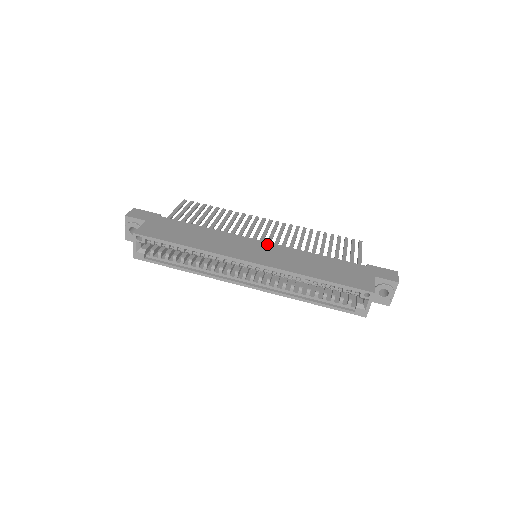
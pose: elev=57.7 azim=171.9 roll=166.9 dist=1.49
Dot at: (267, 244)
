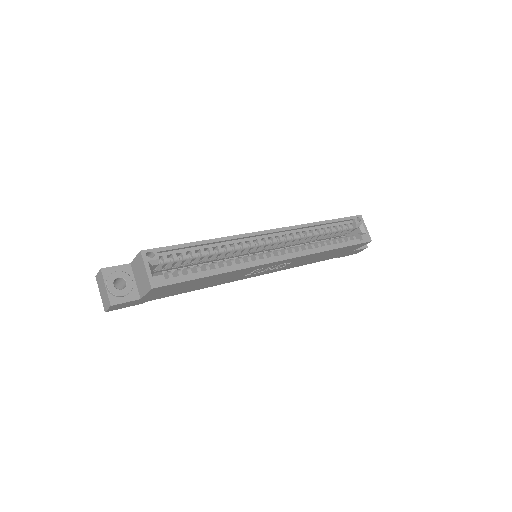
Dot at: occluded
